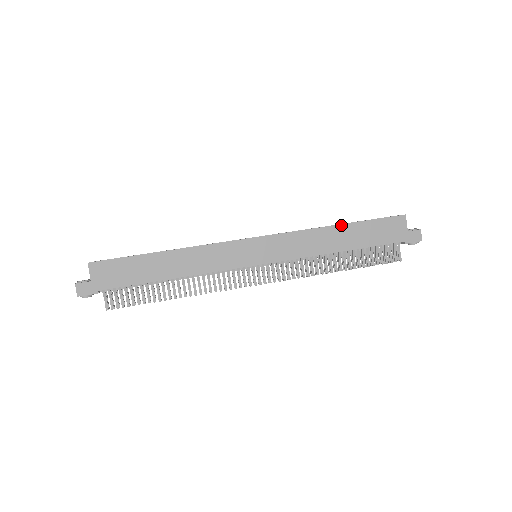
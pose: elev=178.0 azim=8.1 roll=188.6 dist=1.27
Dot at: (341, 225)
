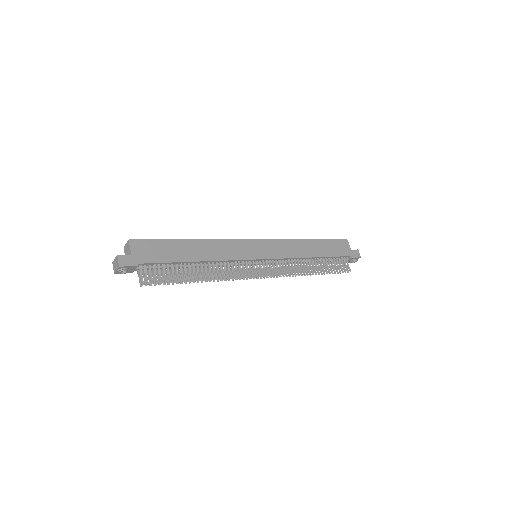
Dot at: (310, 239)
